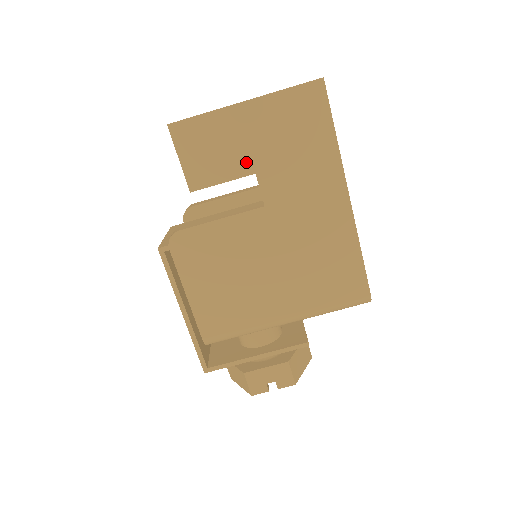
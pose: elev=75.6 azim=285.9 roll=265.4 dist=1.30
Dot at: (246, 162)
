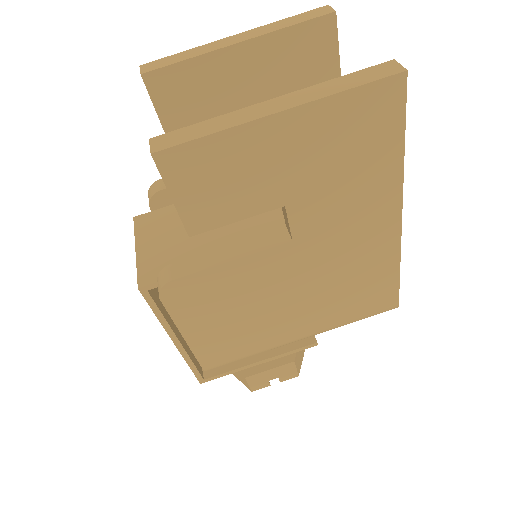
Dot at: (273, 193)
